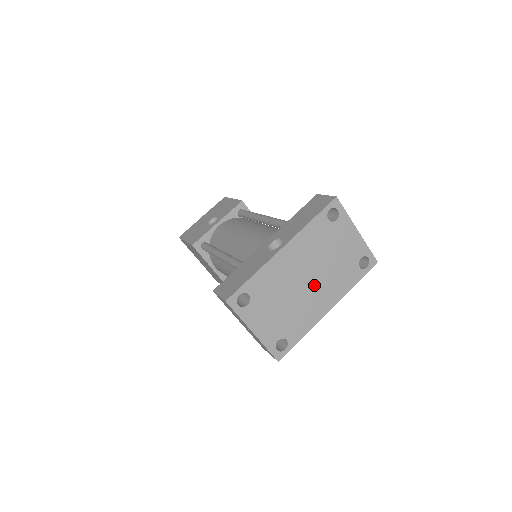
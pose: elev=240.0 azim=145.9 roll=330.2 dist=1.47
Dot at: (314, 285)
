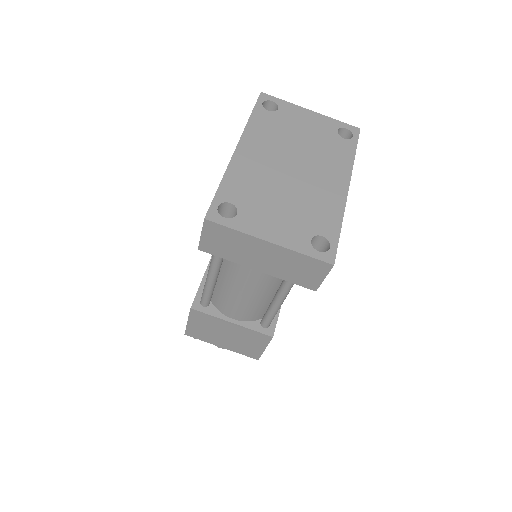
Dot at: (306, 170)
